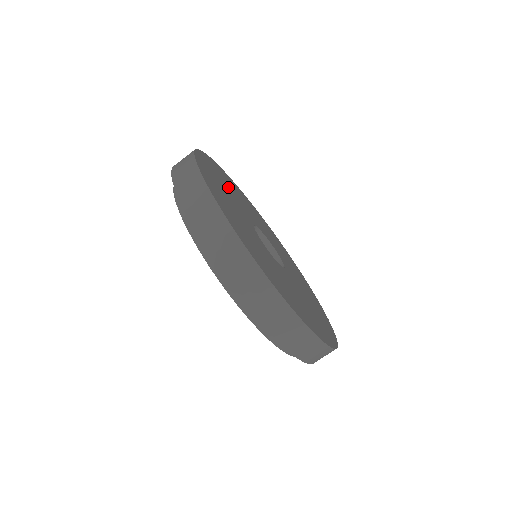
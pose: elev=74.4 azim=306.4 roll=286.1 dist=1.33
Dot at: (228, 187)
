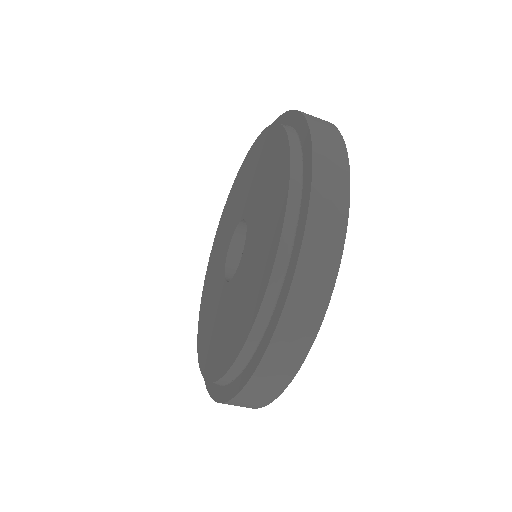
Dot at: occluded
